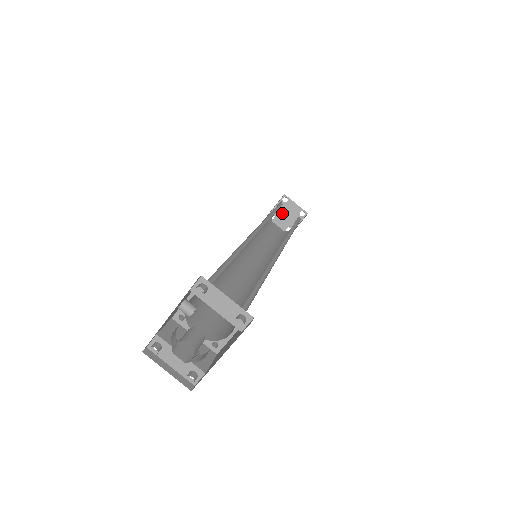
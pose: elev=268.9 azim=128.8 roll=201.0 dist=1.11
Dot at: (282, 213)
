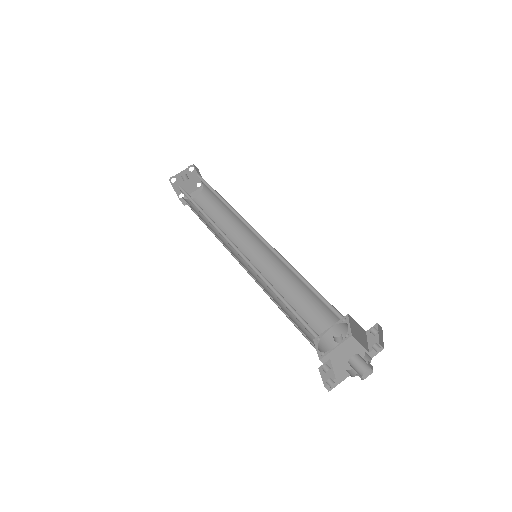
Dot at: occluded
